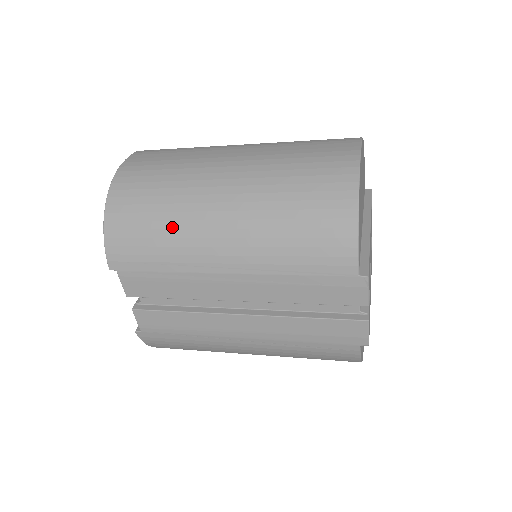
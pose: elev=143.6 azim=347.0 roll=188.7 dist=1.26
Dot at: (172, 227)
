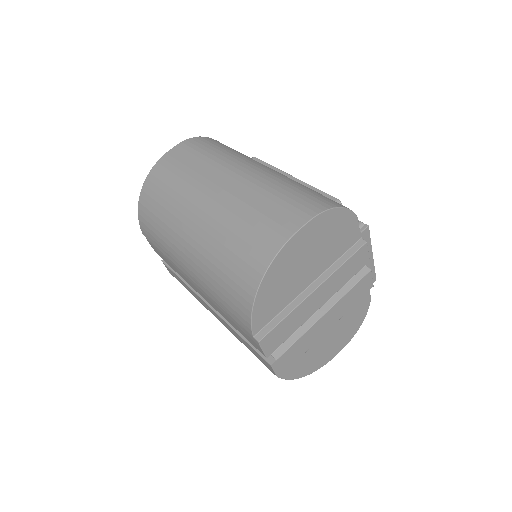
Dot at: (166, 229)
